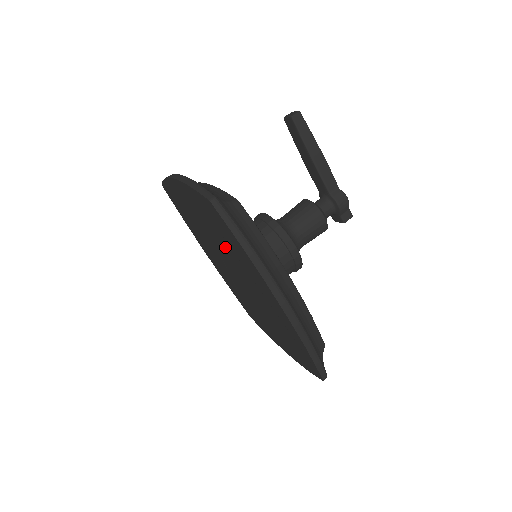
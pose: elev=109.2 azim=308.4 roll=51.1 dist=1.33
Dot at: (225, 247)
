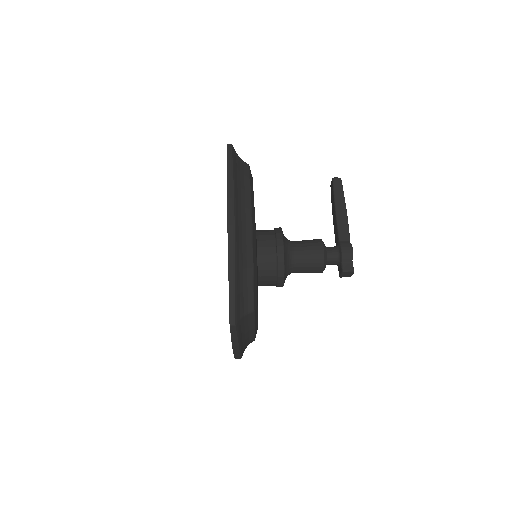
Dot at: occluded
